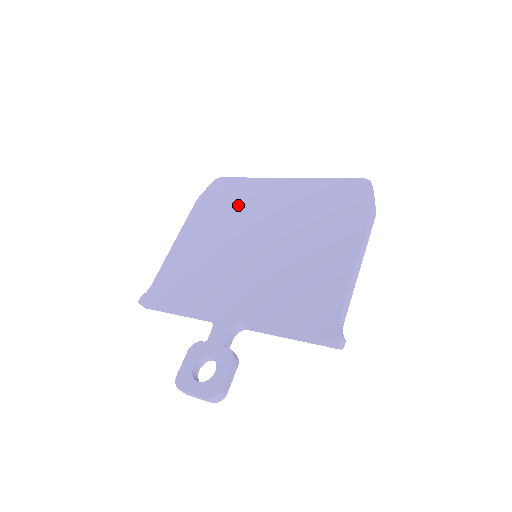
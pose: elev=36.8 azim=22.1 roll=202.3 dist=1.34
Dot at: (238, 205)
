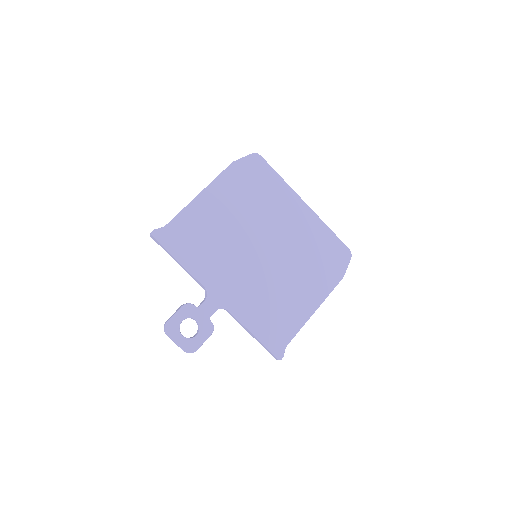
Dot at: (263, 199)
